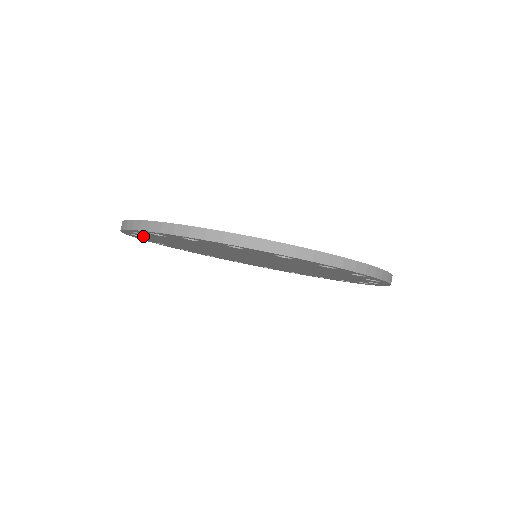
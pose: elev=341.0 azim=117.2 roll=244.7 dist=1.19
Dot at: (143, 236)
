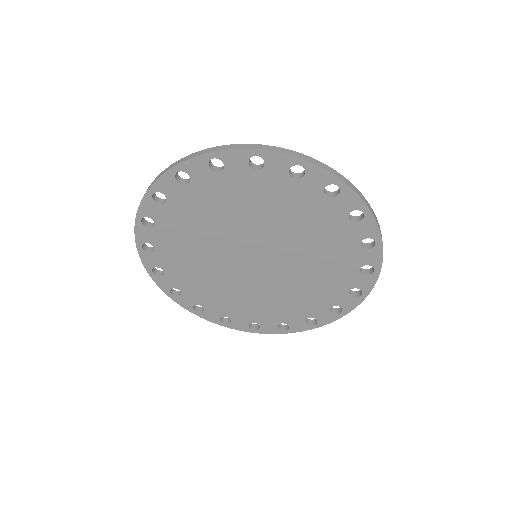
Dot at: (156, 222)
